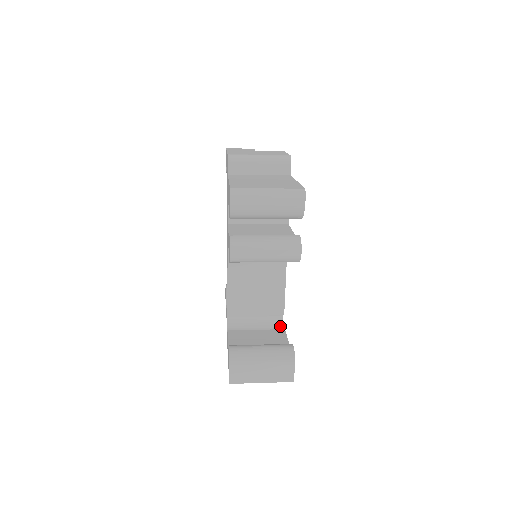
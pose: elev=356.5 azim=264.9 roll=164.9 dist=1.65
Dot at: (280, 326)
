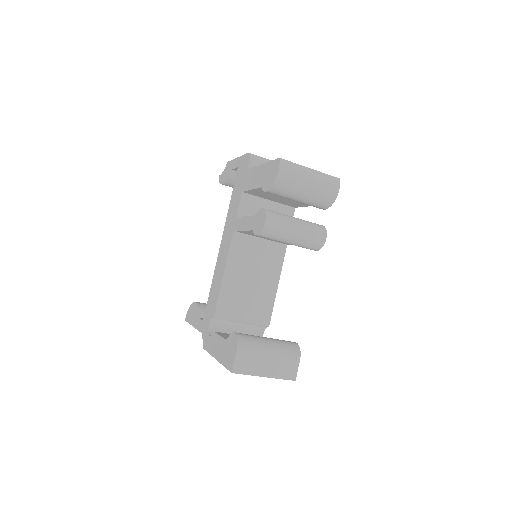
Dot at: occluded
